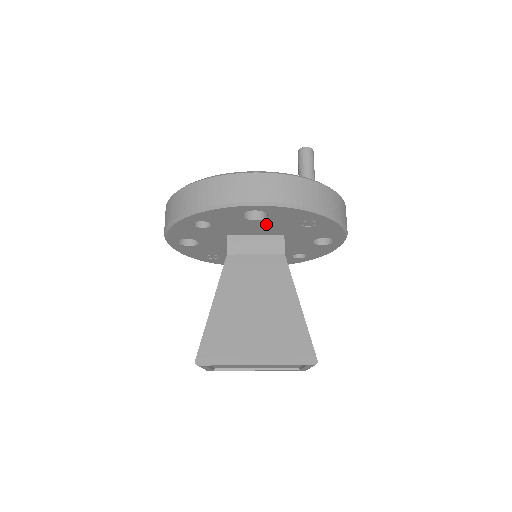
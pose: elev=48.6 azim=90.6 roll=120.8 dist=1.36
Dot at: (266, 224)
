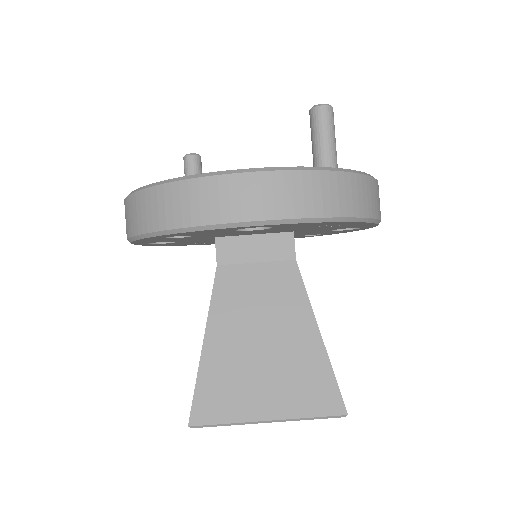
Dot at: (269, 230)
